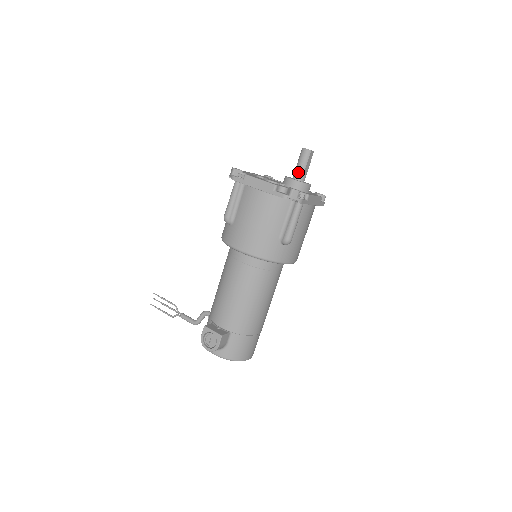
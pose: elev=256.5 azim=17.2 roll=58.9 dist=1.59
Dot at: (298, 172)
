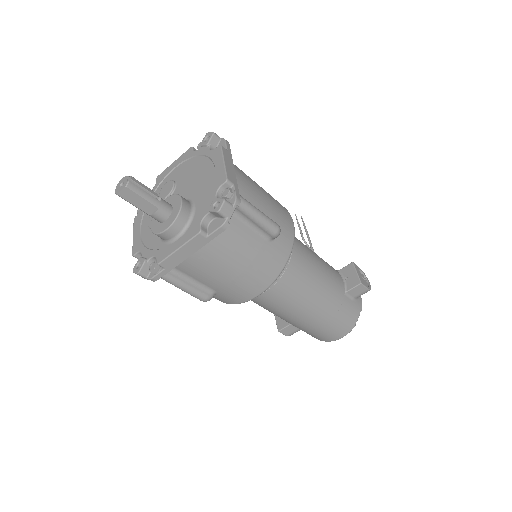
Dot at: occluded
